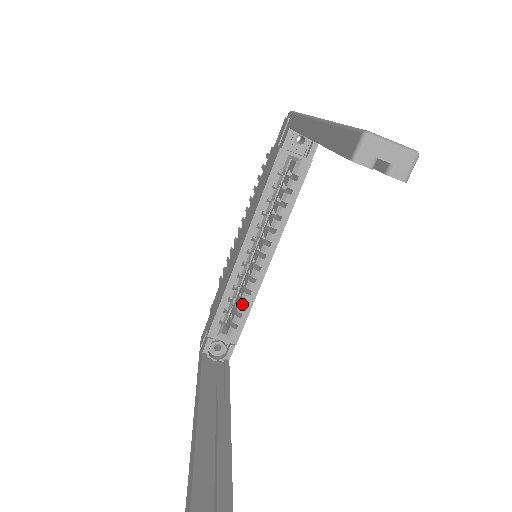
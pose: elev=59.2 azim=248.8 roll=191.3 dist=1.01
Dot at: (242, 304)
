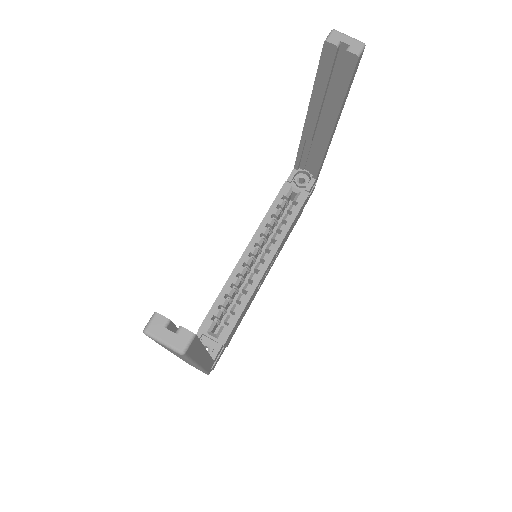
Dot at: (236, 305)
